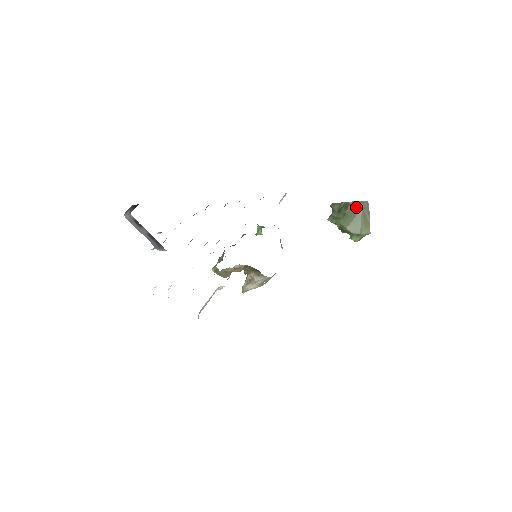
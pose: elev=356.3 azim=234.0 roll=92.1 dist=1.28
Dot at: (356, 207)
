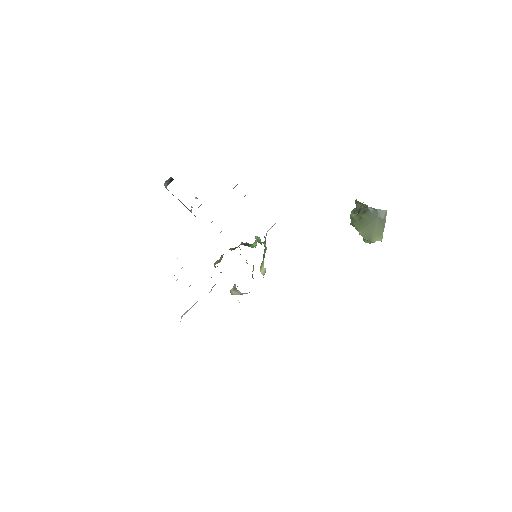
Dot at: (373, 214)
